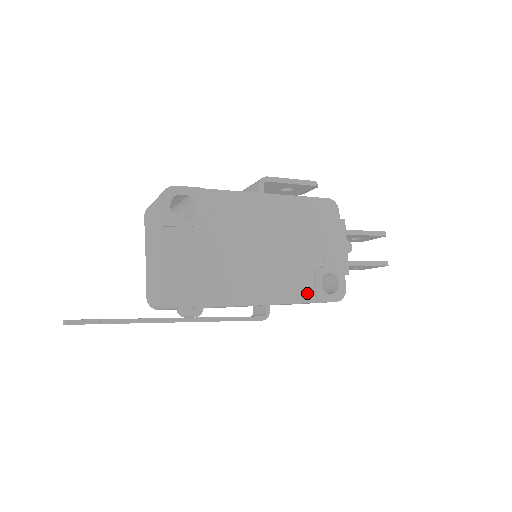
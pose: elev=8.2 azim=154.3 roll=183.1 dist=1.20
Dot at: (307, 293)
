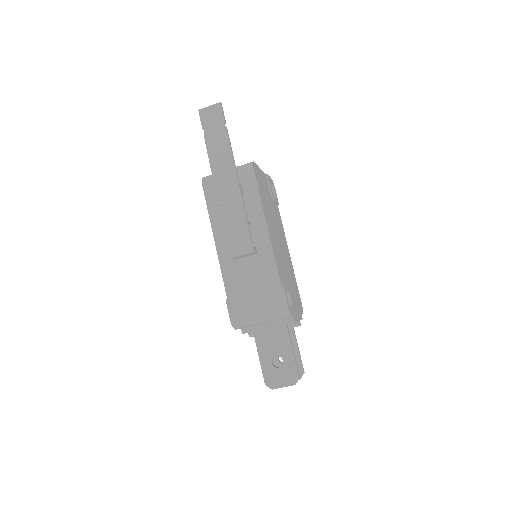
Dot at: (281, 278)
